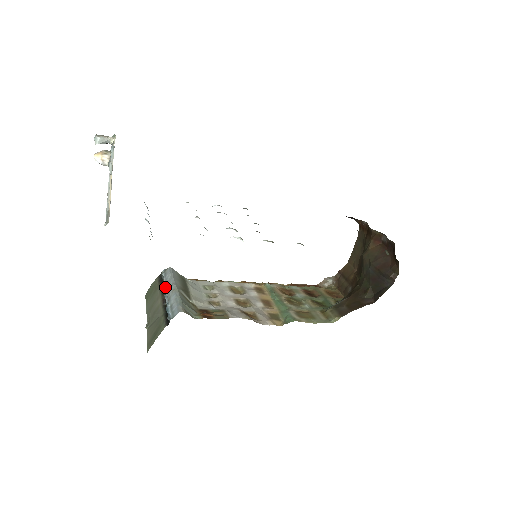
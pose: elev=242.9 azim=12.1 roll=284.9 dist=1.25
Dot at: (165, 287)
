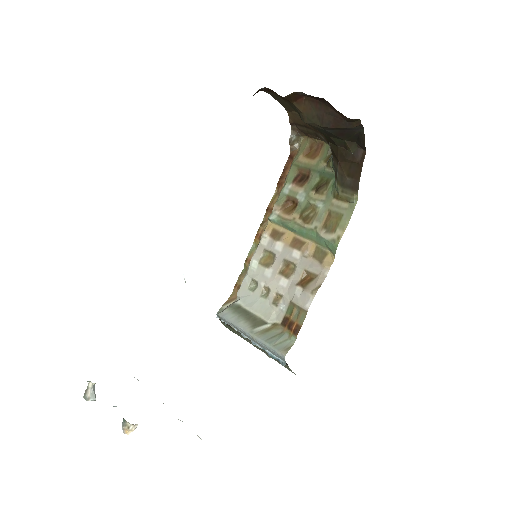
Dot at: (241, 334)
